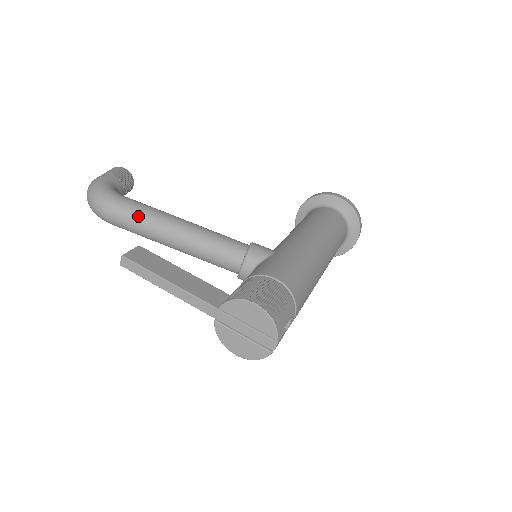
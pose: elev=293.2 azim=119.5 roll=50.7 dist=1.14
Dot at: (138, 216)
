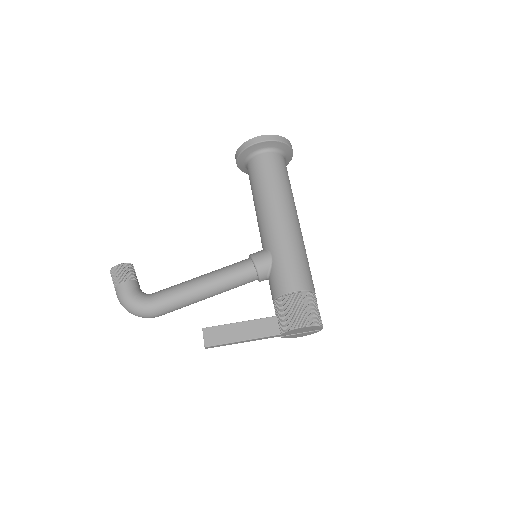
Dot at: (177, 304)
